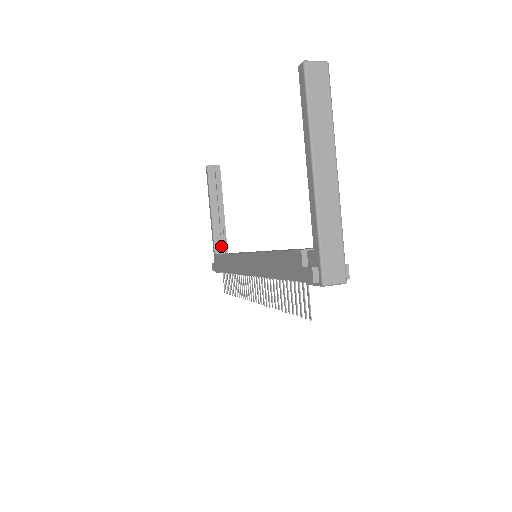
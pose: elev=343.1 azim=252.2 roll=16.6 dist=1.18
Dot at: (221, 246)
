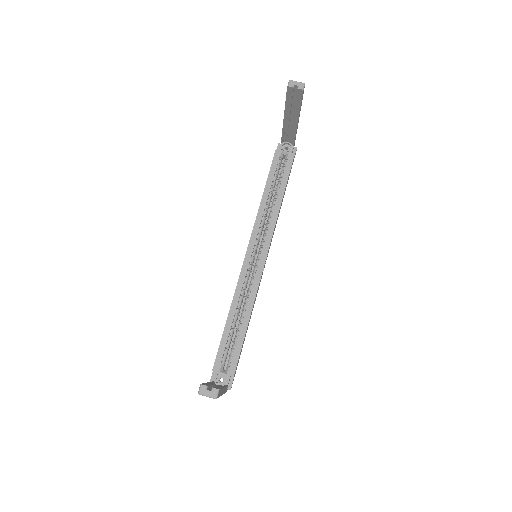
Dot at: (290, 138)
